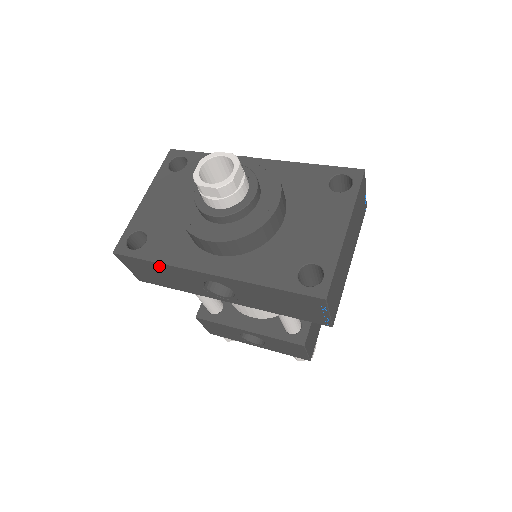
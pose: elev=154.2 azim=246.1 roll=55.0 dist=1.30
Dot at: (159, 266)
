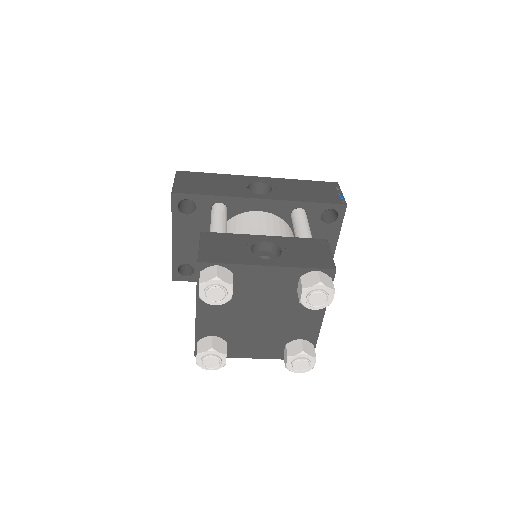
Dot at: (216, 176)
